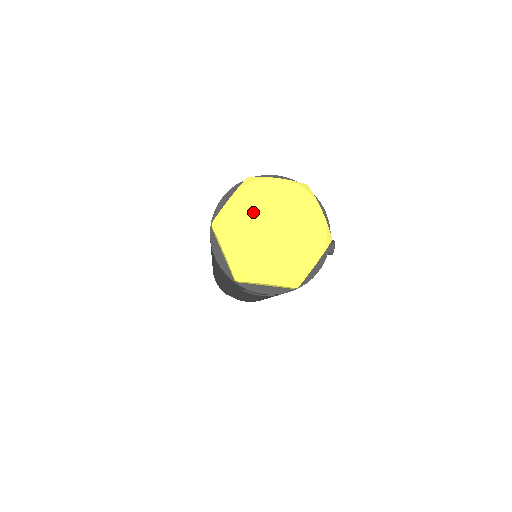
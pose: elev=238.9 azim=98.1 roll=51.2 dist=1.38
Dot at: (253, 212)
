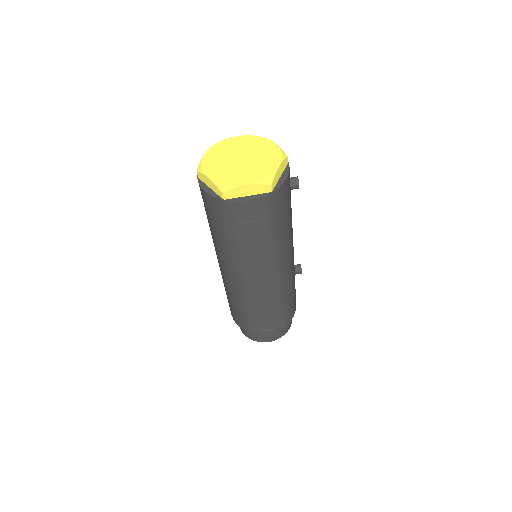
Dot at: (224, 155)
